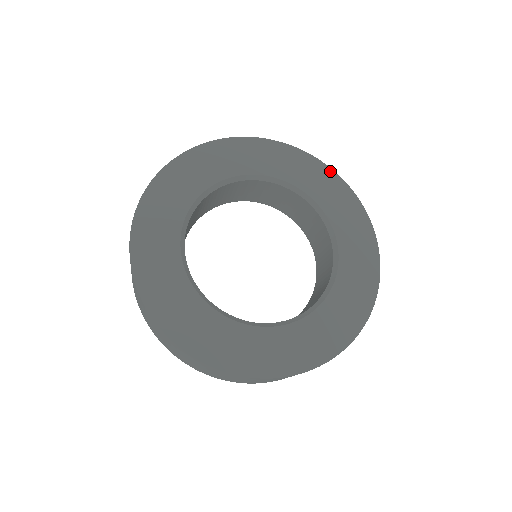
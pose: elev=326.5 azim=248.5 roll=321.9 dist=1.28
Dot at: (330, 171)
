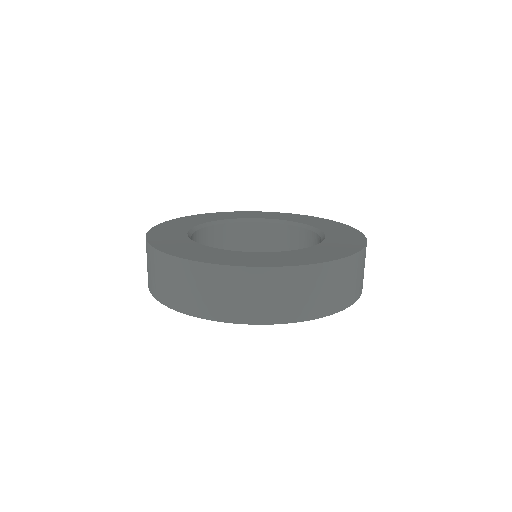
Dot at: (332, 221)
